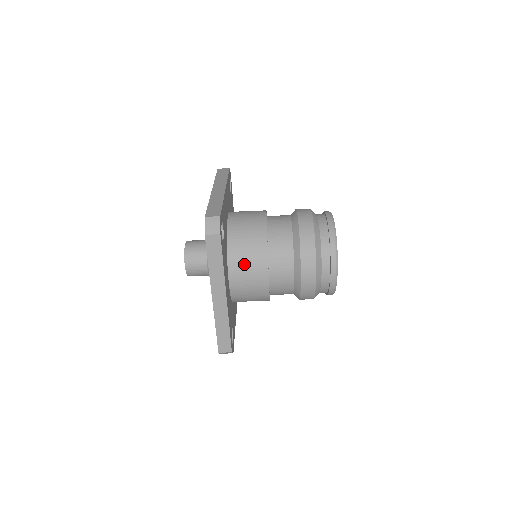
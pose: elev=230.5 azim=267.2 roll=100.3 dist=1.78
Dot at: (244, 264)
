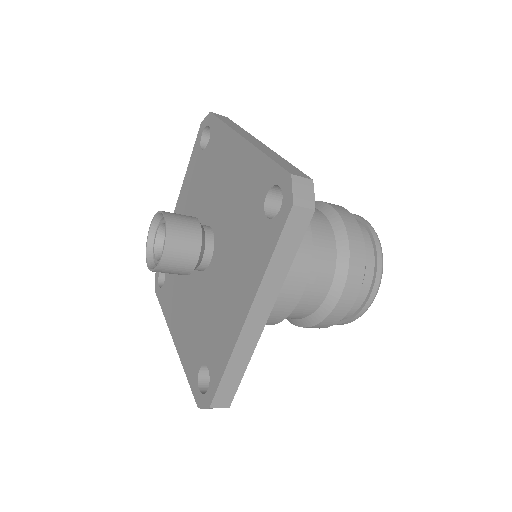
Dot at: occluded
